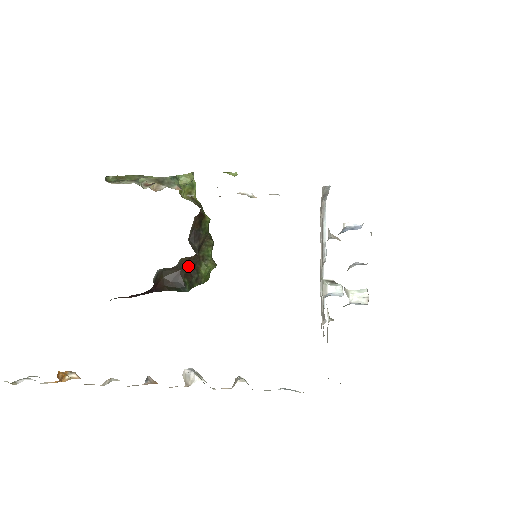
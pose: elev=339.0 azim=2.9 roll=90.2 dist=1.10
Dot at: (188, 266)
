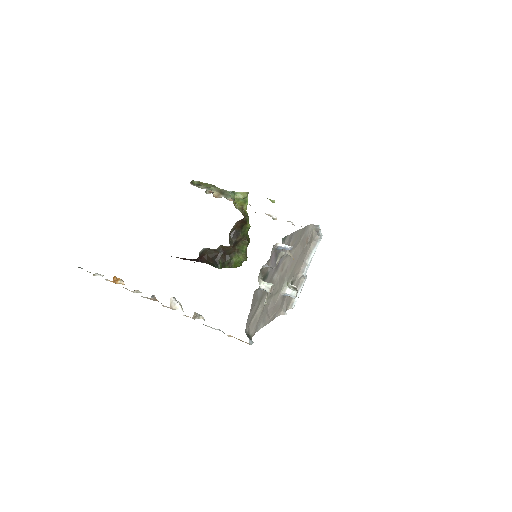
Dot at: (225, 252)
